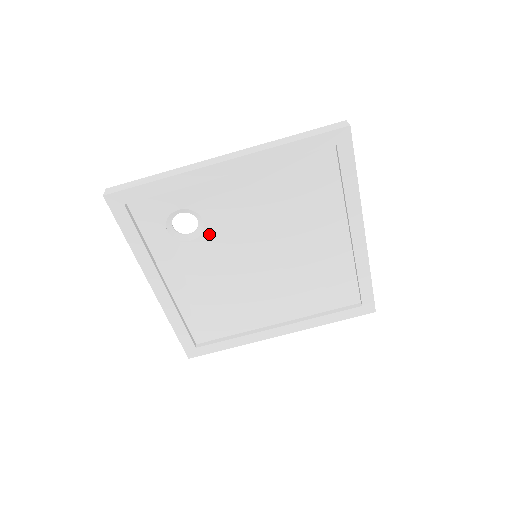
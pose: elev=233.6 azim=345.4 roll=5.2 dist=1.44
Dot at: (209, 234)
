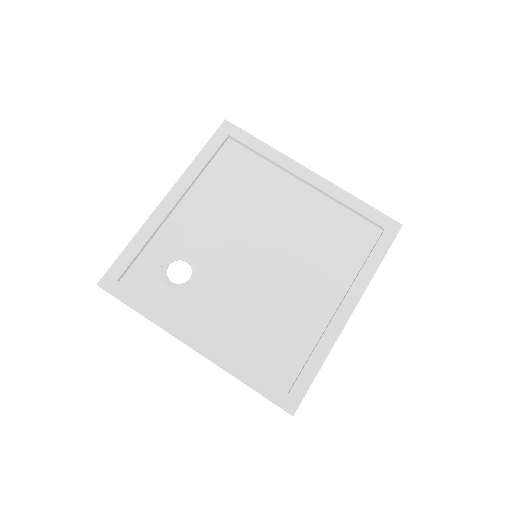
Dot at: (203, 265)
